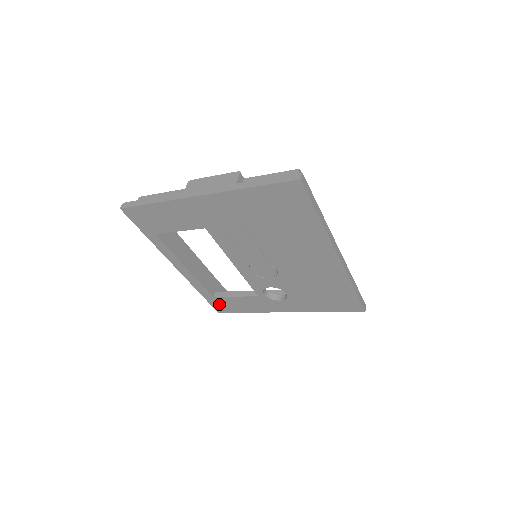
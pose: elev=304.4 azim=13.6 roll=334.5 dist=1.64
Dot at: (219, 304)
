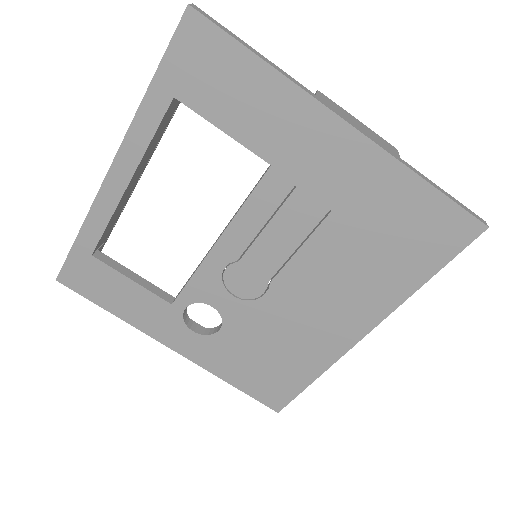
Dot at: (83, 270)
